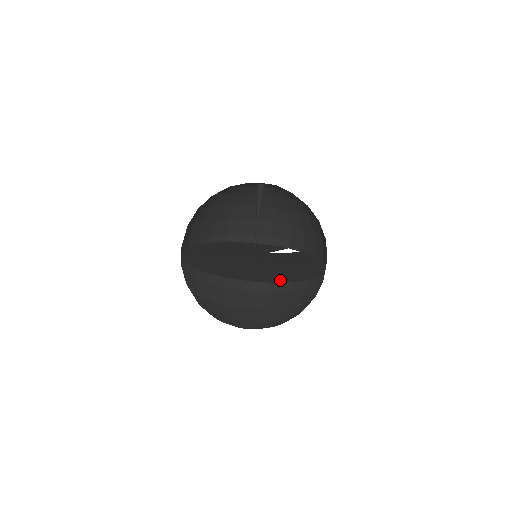
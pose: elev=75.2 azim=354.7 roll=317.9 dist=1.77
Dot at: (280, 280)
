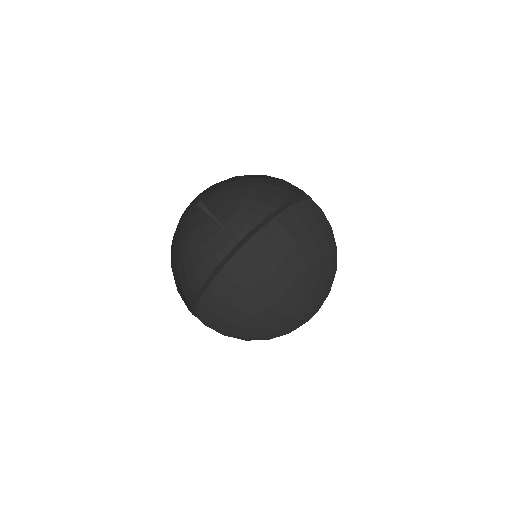
Dot at: occluded
